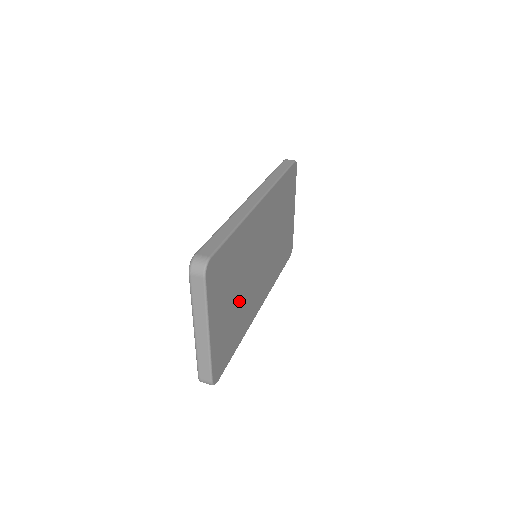
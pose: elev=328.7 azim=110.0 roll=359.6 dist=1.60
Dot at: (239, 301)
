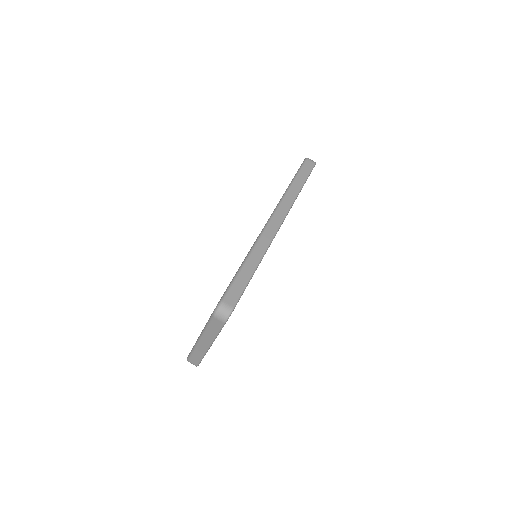
Dot at: occluded
